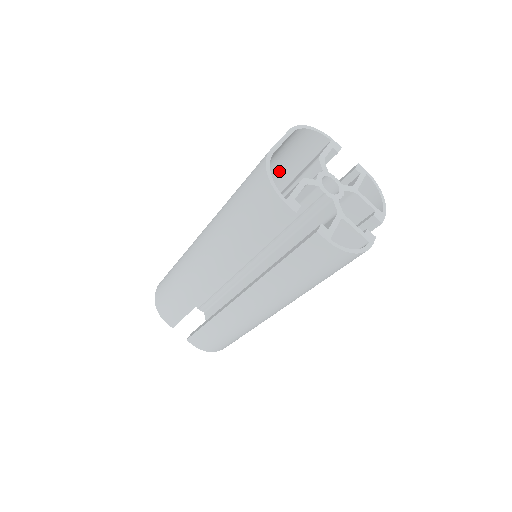
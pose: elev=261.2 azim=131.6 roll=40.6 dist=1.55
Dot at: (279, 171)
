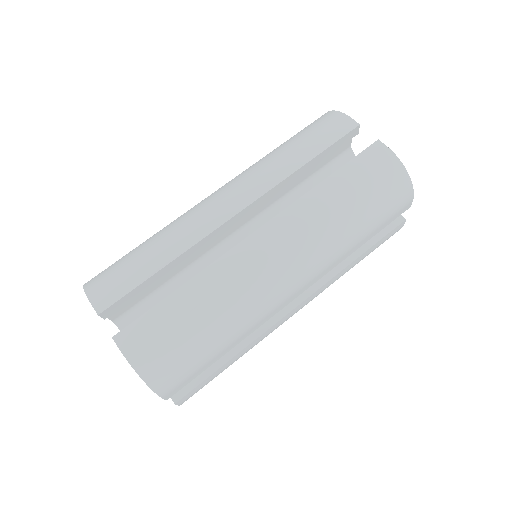
Dot at: occluded
